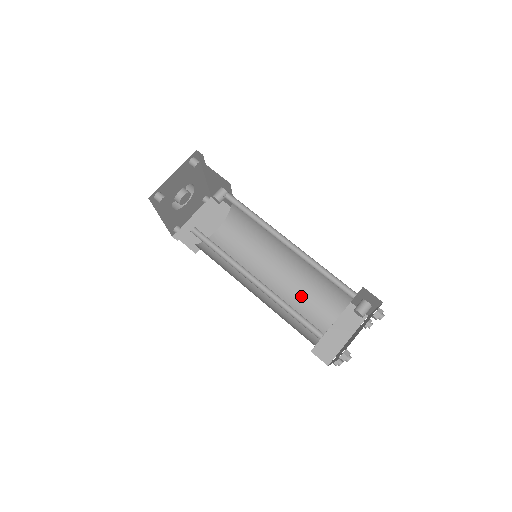
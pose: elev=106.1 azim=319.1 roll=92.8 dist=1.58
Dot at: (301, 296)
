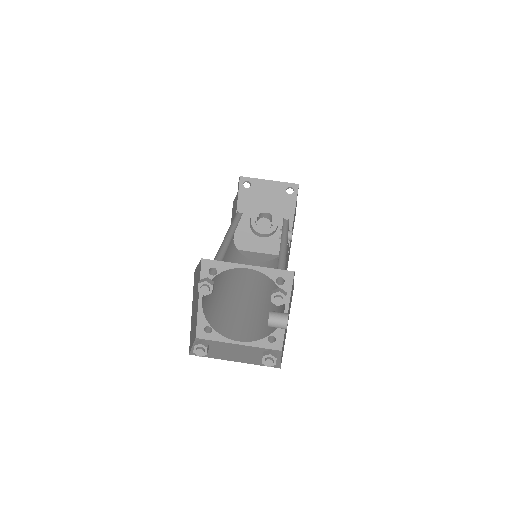
Dot at: (250, 314)
